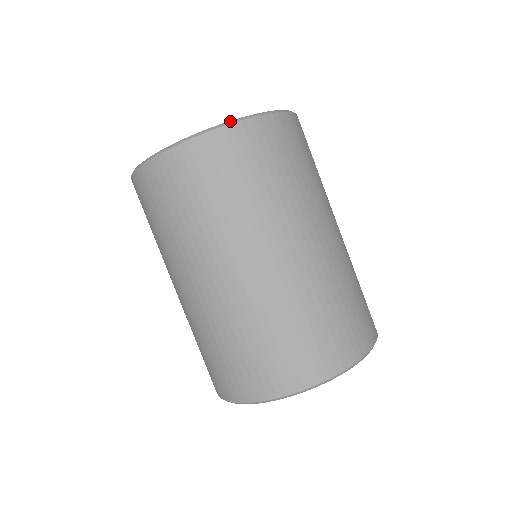
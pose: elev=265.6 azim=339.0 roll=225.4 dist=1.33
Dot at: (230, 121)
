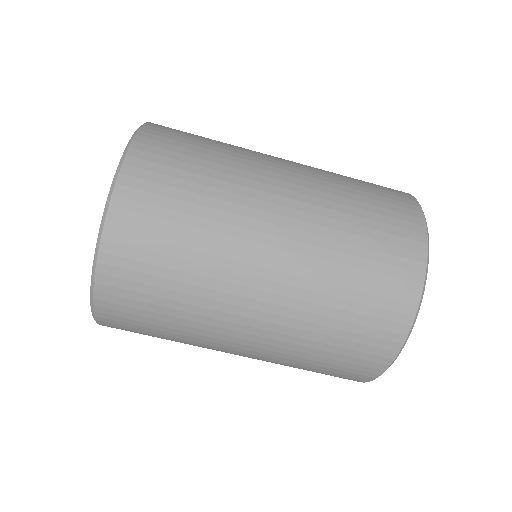
Dot at: (92, 271)
